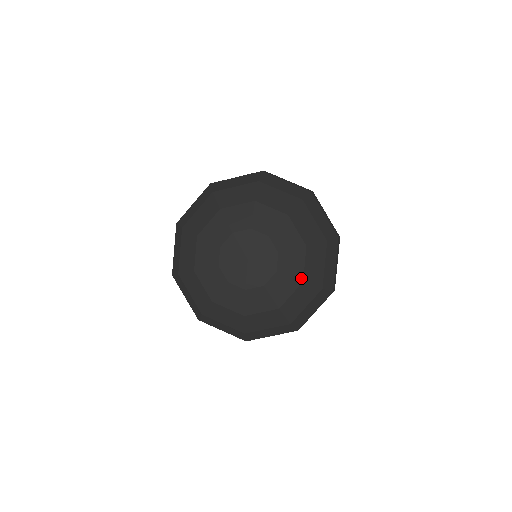
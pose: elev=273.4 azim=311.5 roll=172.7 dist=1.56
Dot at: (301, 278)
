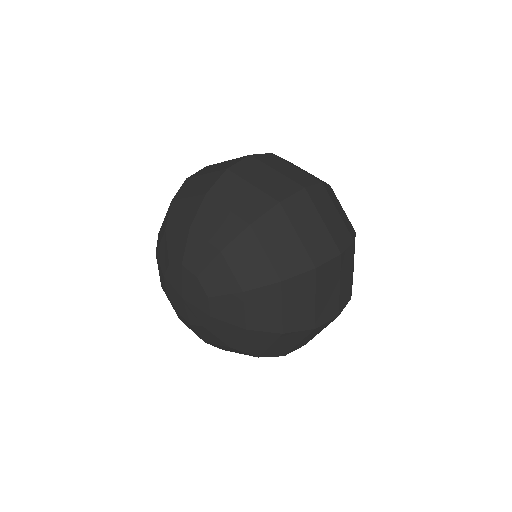
Dot at: (229, 344)
